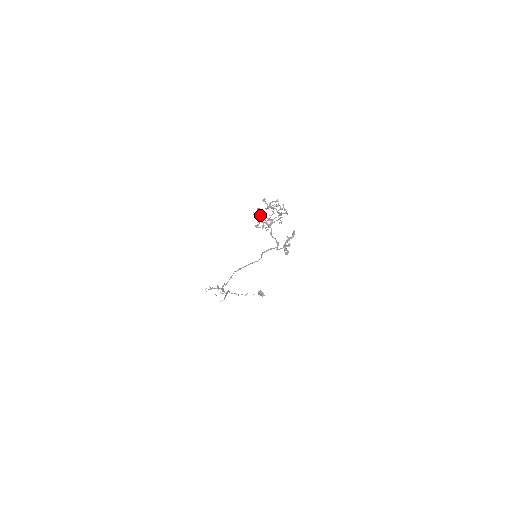
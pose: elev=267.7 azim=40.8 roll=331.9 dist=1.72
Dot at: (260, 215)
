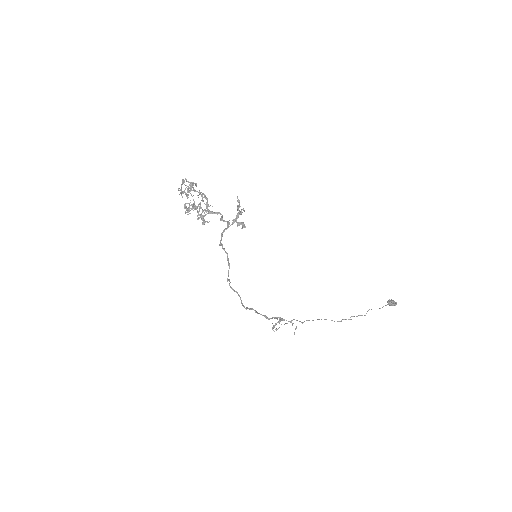
Dot at: (188, 209)
